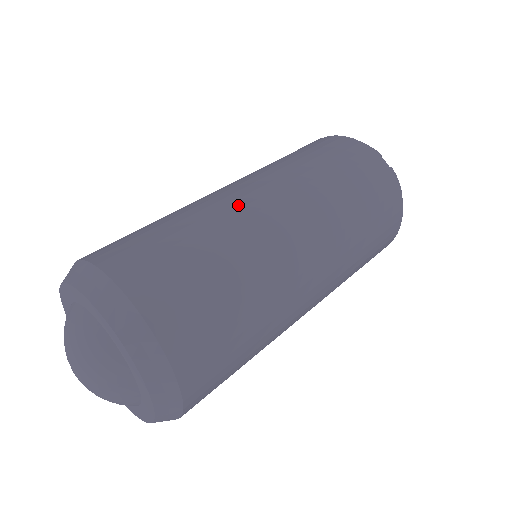
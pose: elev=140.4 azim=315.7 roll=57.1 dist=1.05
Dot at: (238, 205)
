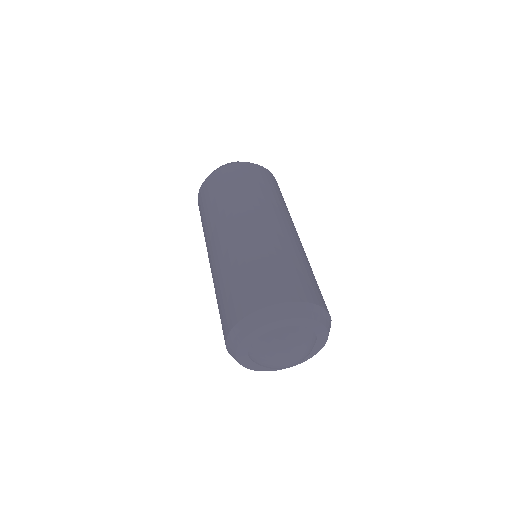
Dot at: (244, 238)
